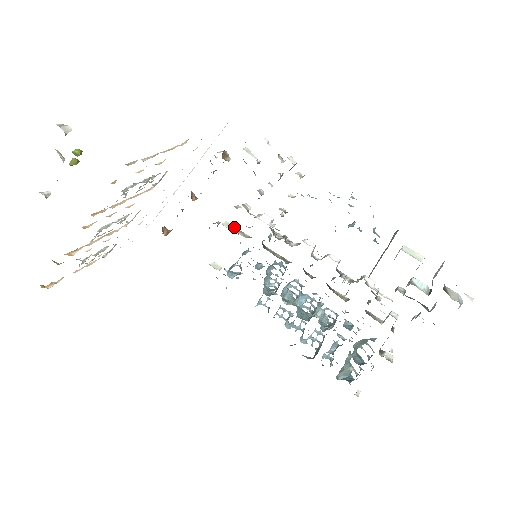
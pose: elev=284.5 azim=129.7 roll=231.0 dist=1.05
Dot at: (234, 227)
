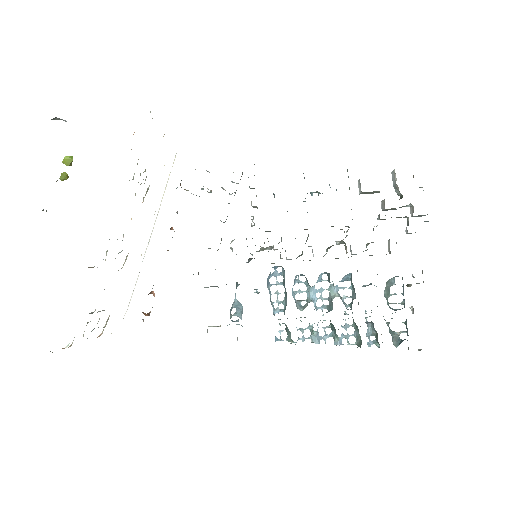
Dot at: occluded
